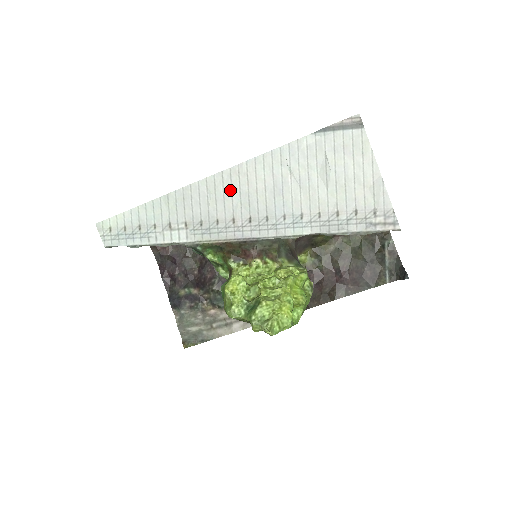
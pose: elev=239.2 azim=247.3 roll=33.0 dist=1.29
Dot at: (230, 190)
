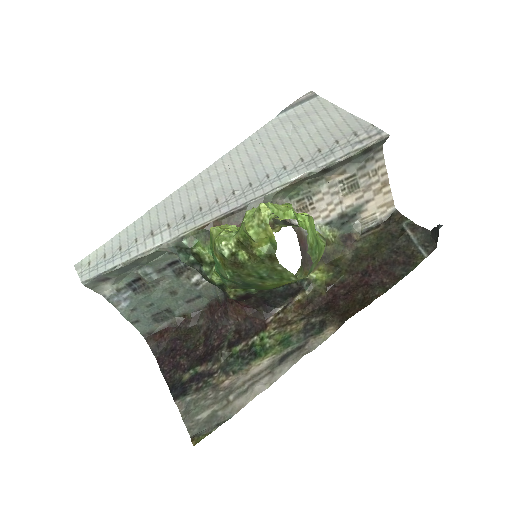
Dot at: (209, 182)
